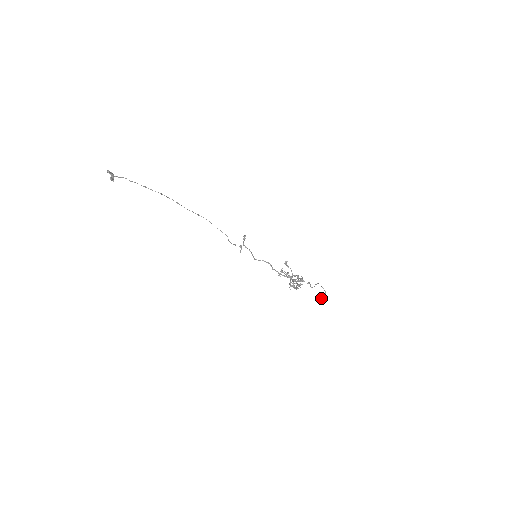
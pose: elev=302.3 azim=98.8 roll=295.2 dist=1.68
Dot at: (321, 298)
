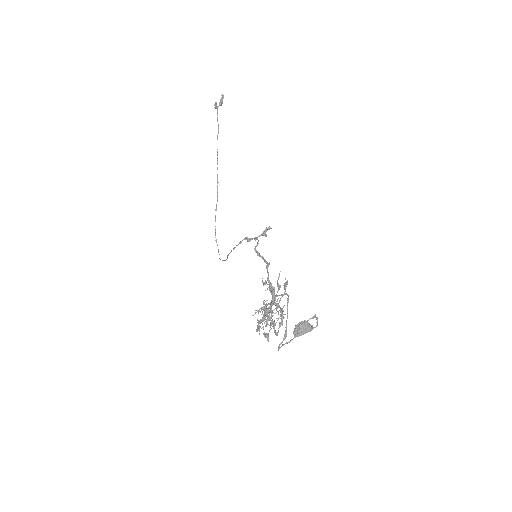
Dot at: (305, 321)
